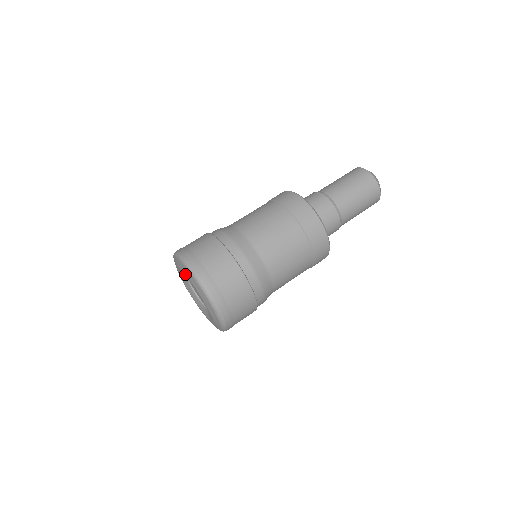
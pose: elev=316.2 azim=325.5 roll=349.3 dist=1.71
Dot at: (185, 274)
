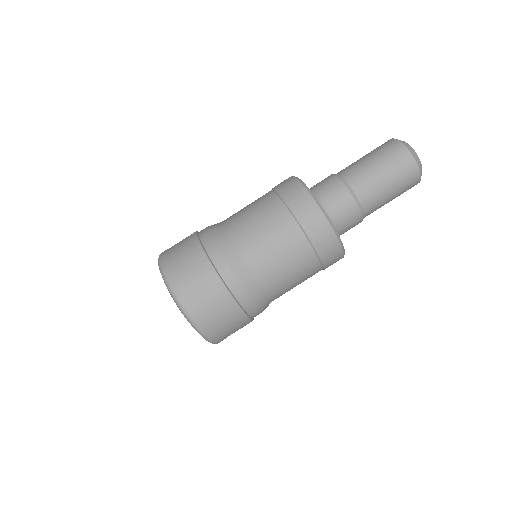
Dot at: occluded
